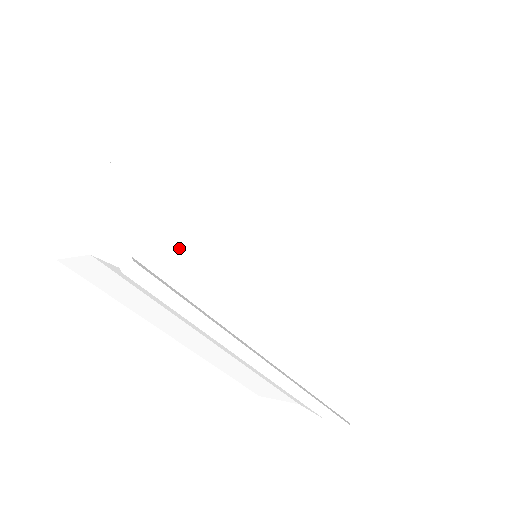
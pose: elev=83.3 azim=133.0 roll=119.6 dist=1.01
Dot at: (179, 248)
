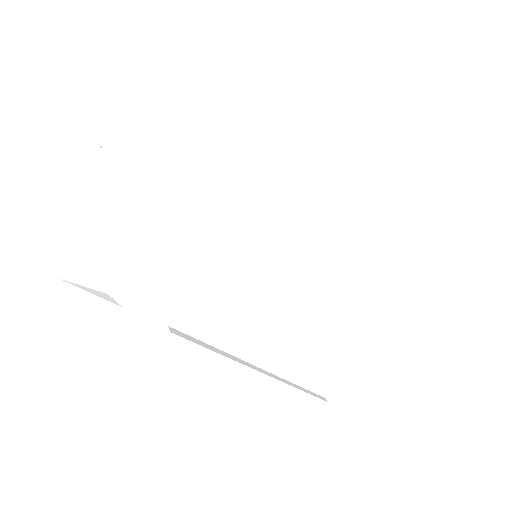
Dot at: (213, 312)
